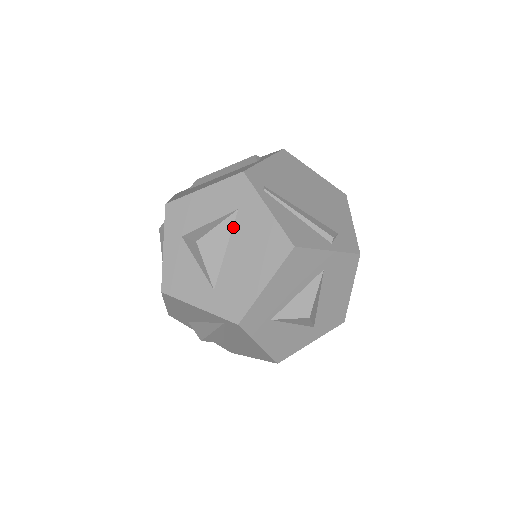
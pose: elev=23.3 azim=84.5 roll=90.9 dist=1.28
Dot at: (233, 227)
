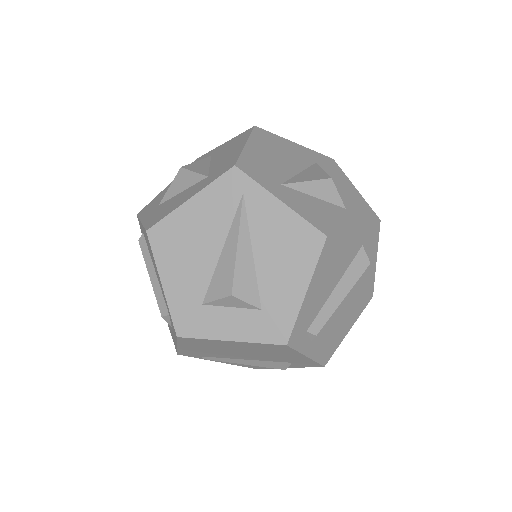
Dot at: occluded
